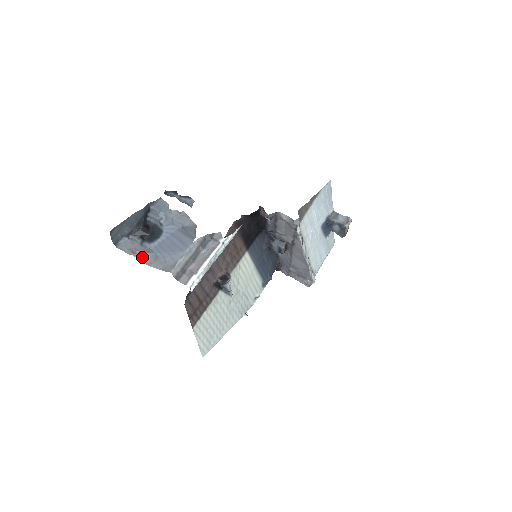
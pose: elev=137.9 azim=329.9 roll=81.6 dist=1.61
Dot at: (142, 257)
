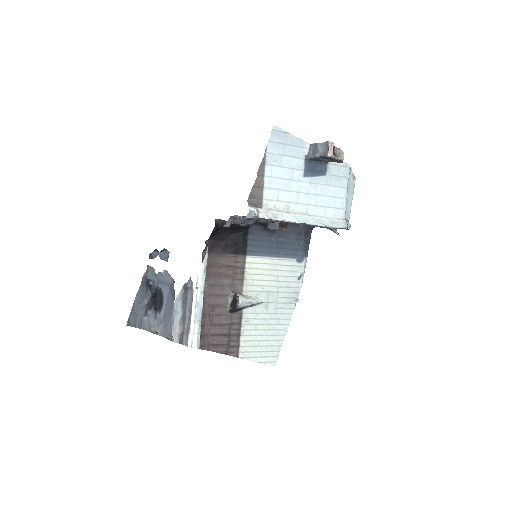
Dot at: (157, 332)
